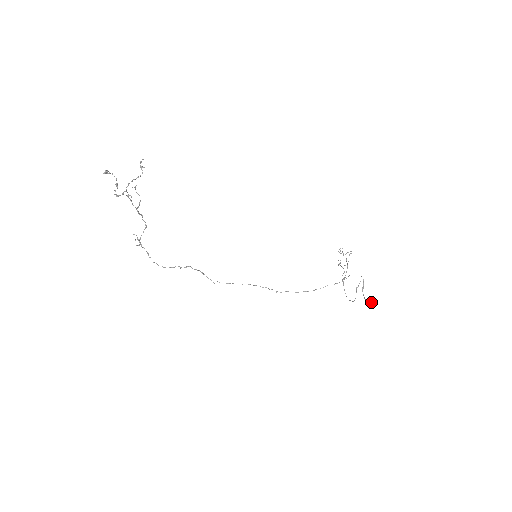
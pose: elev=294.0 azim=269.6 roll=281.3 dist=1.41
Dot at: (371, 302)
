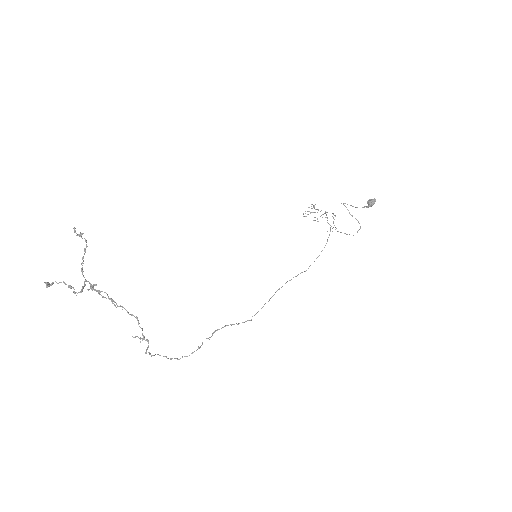
Dot at: (371, 200)
